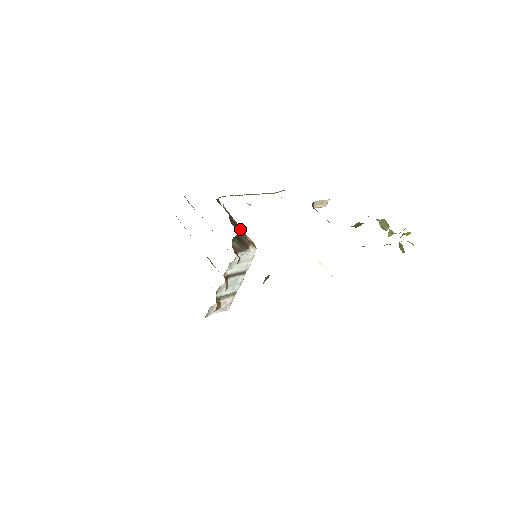
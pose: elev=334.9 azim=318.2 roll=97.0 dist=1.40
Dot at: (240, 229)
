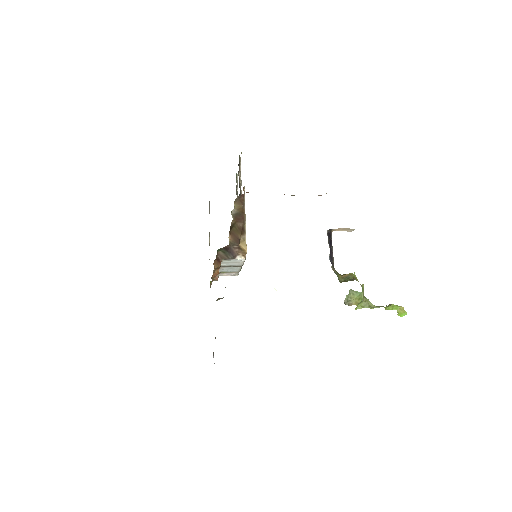
Dot at: (239, 236)
